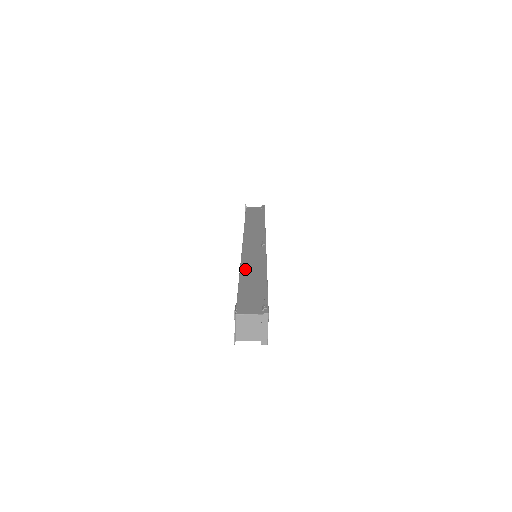
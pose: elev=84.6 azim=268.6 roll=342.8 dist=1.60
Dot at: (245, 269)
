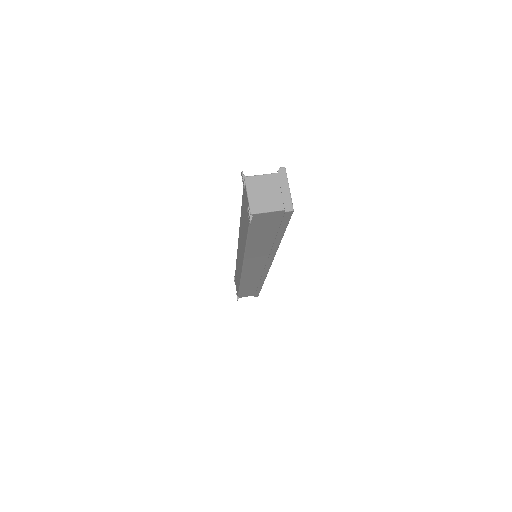
Dot at: occluded
